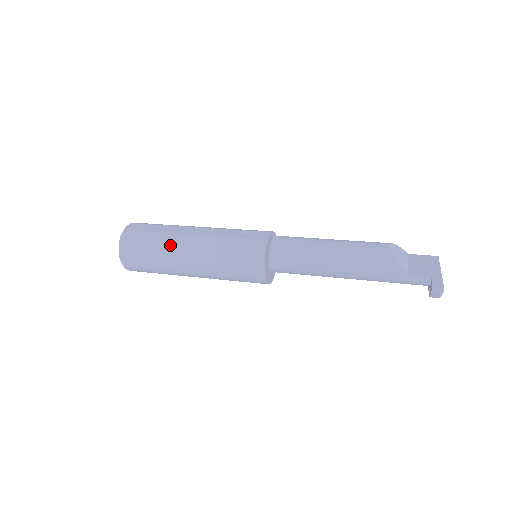
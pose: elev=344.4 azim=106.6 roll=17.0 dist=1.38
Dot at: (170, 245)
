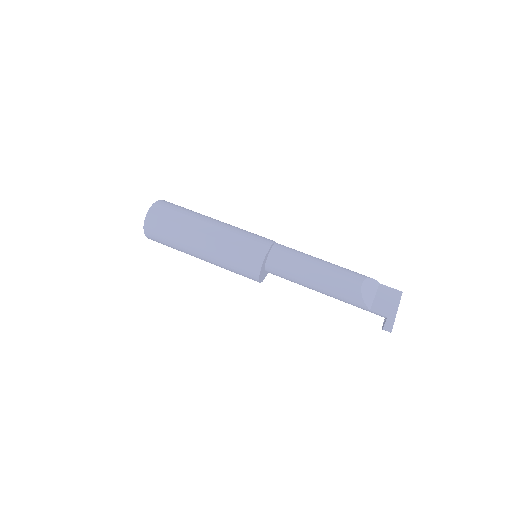
Dot at: (186, 239)
